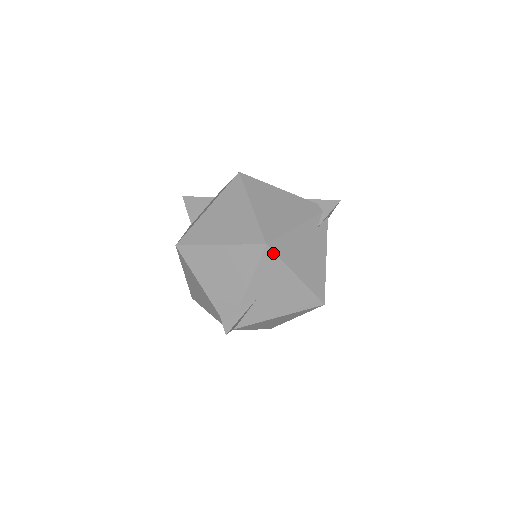
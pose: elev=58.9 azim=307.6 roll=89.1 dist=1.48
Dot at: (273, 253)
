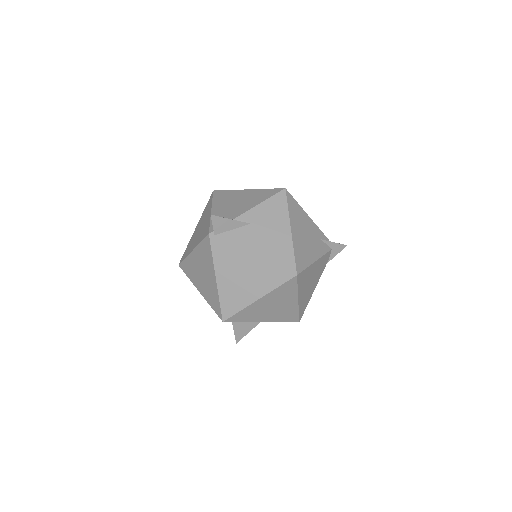
Dot at: (286, 198)
